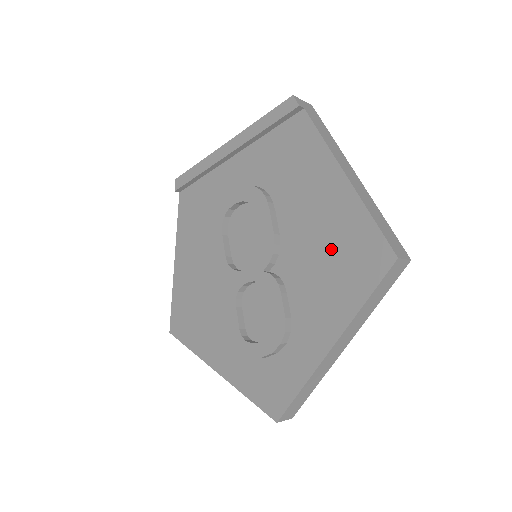
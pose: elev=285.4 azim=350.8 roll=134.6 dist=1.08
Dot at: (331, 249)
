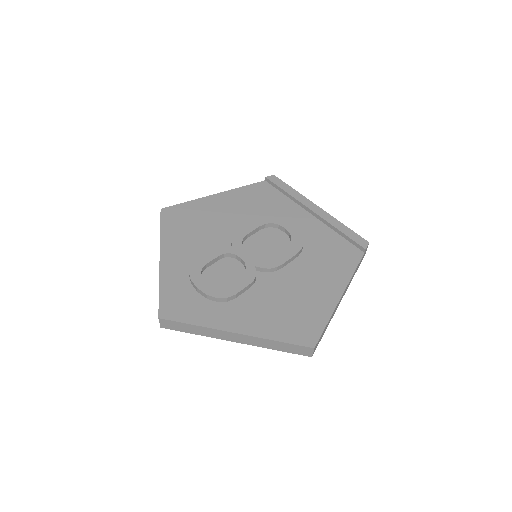
Dot at: (295, 306)
